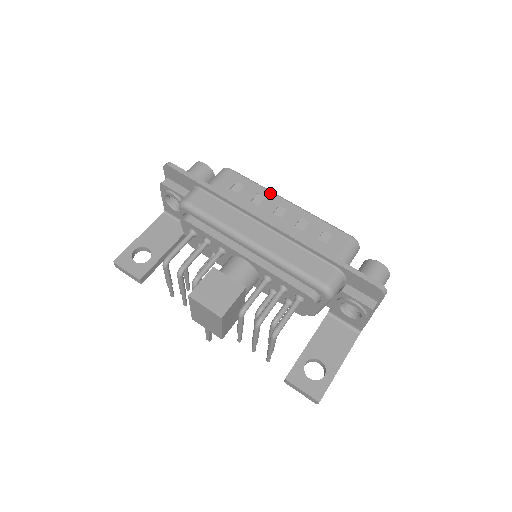
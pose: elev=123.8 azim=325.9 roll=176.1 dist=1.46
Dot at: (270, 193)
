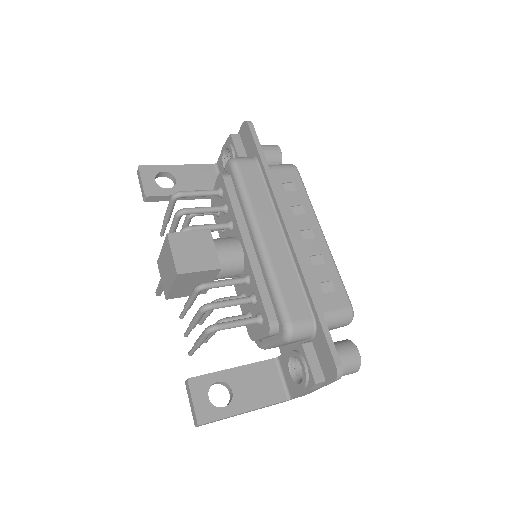
Dot at: (313, 214)
